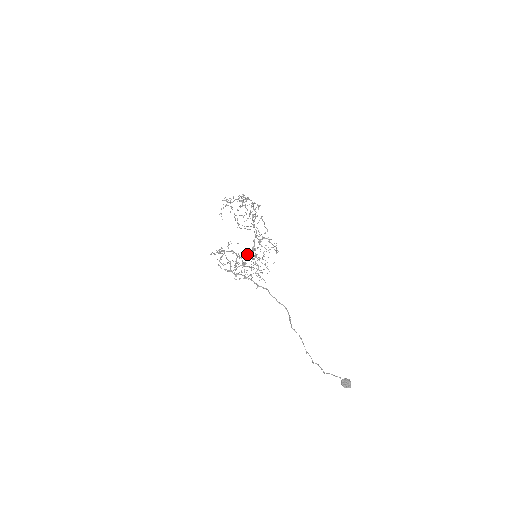
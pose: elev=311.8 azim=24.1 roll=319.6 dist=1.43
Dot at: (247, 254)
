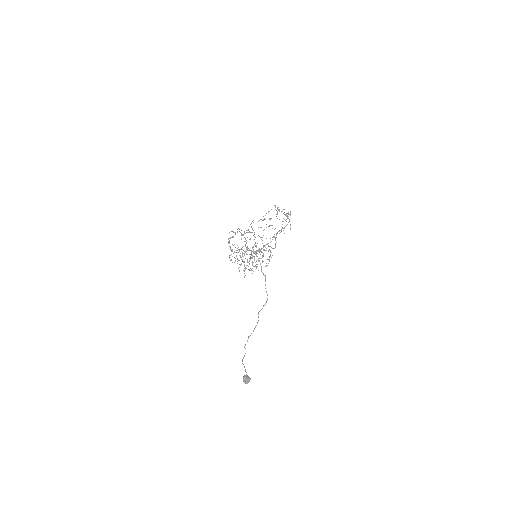
Dot at: occluded
